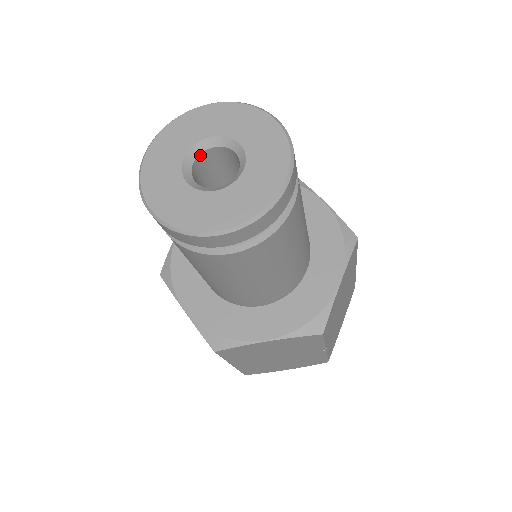
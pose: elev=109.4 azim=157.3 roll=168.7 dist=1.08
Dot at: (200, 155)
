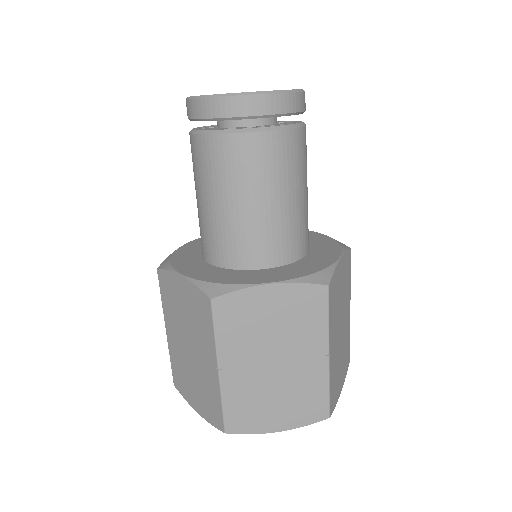
Dot at: occluded
